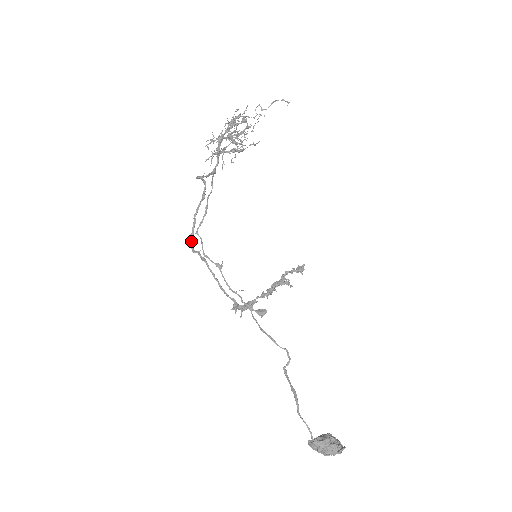
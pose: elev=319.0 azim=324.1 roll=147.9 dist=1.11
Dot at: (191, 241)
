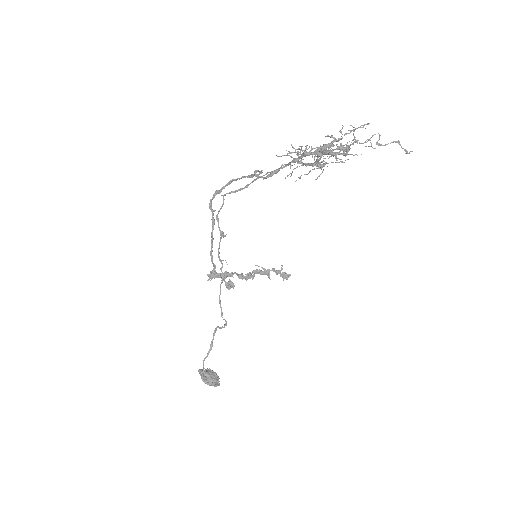
Dot at: (214, 196)
